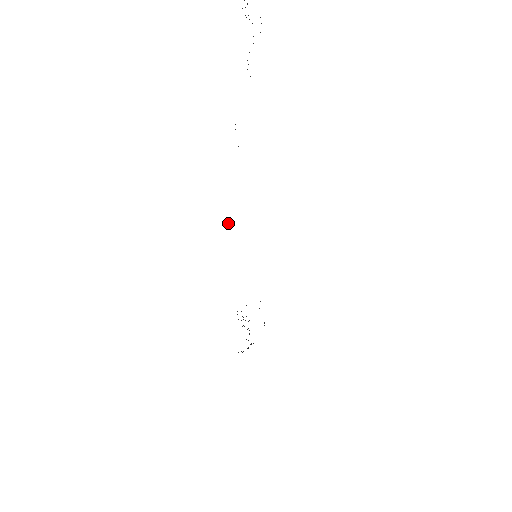
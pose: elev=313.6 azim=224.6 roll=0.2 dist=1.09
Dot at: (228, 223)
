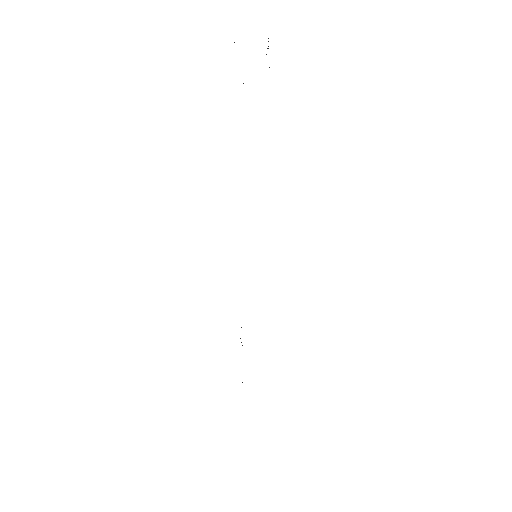
Dot at: occluded
